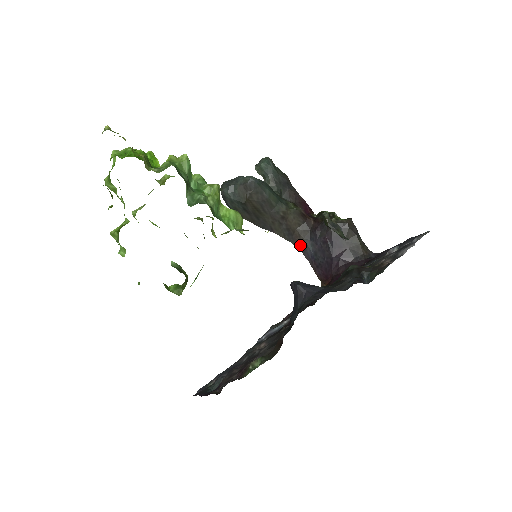
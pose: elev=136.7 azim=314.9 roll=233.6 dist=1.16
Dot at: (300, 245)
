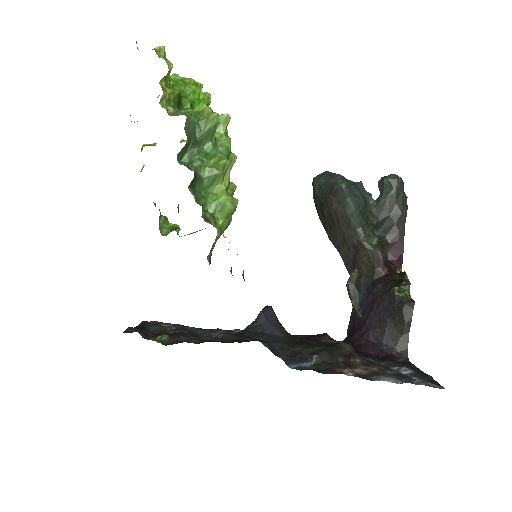
Dot at: occluded
